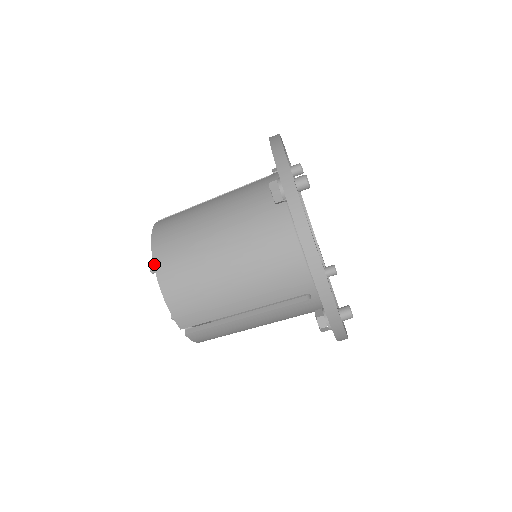
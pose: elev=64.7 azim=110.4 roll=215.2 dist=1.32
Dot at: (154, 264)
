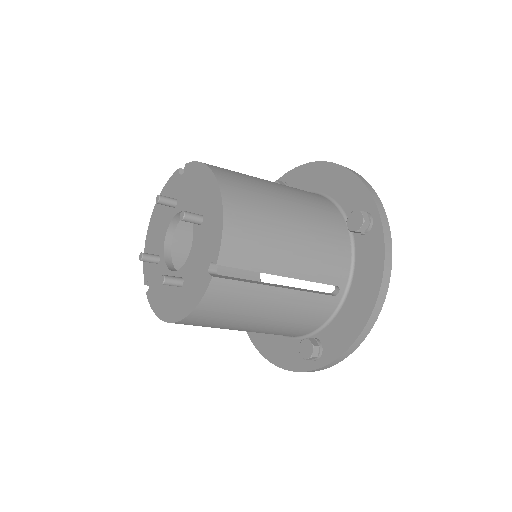
Dot at: occluded
